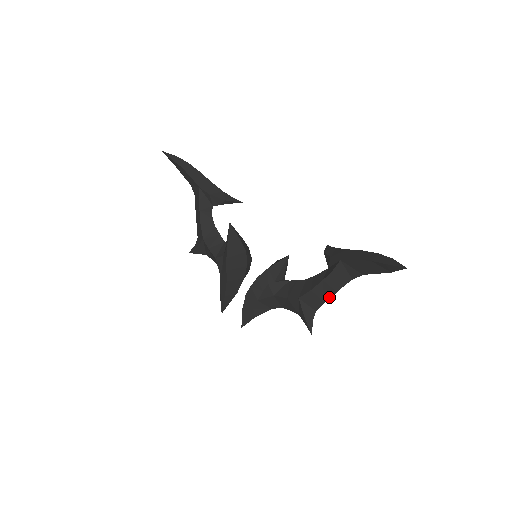
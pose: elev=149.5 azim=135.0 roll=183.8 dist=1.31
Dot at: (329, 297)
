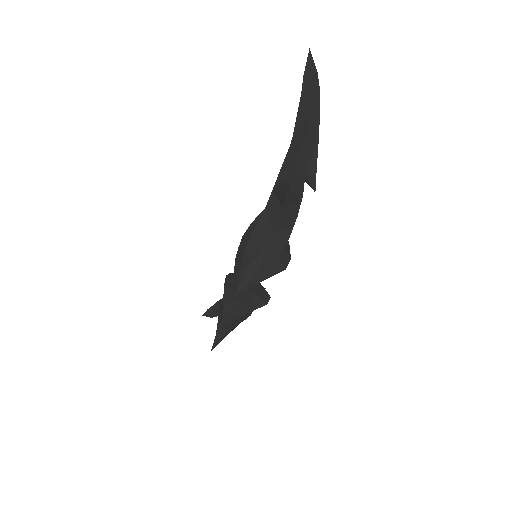
Dot at: (296, 159)
